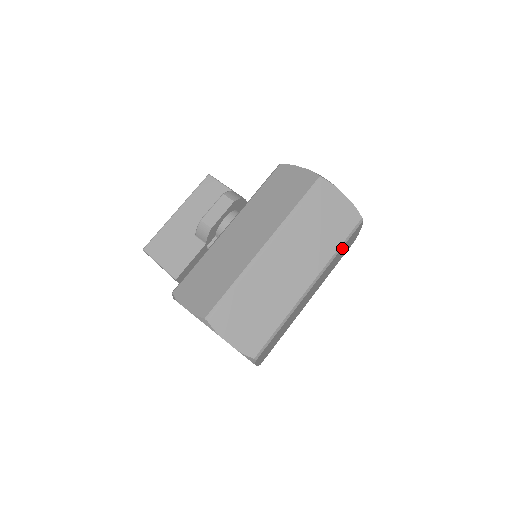
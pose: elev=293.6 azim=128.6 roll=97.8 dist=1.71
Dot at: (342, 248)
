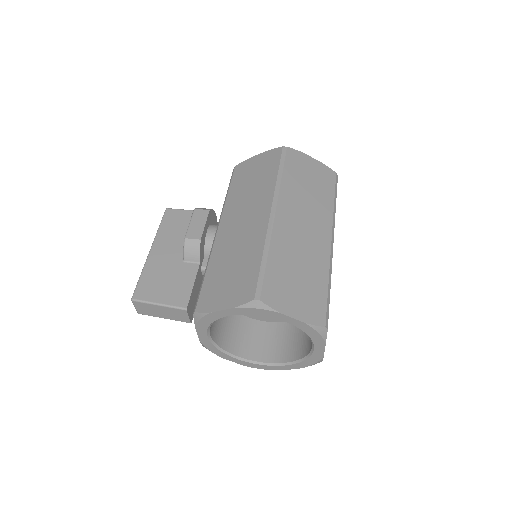
Dot at: occluded
